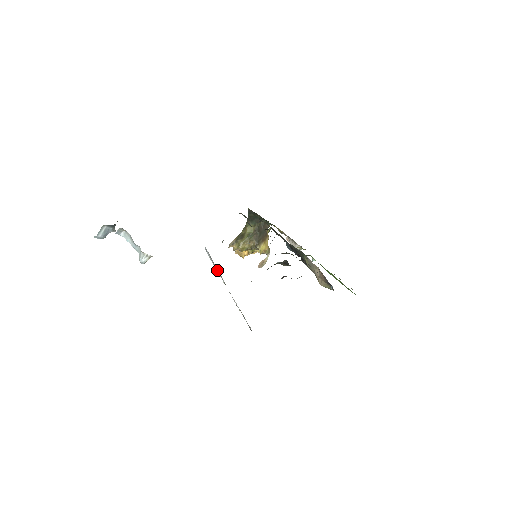
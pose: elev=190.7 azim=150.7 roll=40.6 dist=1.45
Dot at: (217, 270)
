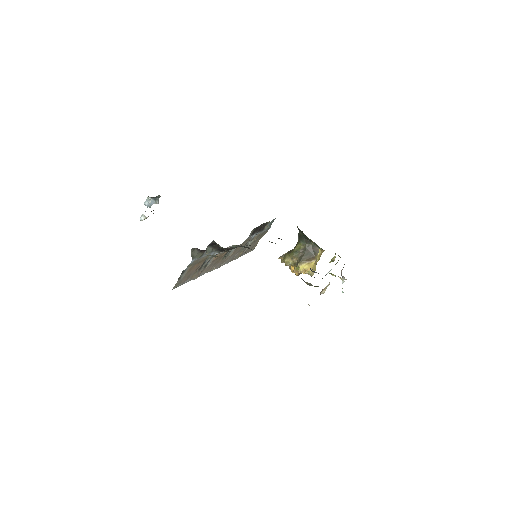
Dot at: occluded
